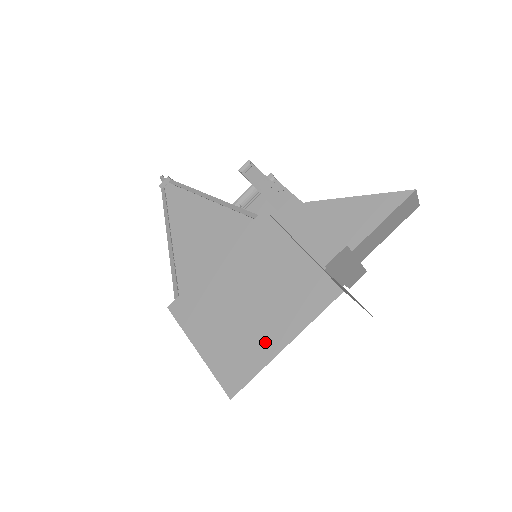
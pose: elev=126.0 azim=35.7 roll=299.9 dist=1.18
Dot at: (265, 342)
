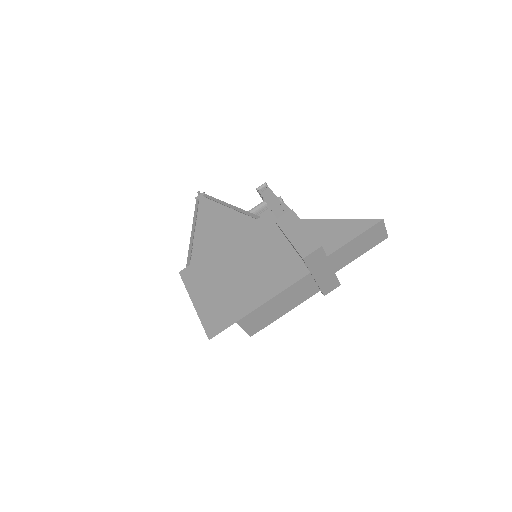
Dot at: (245, 302)
